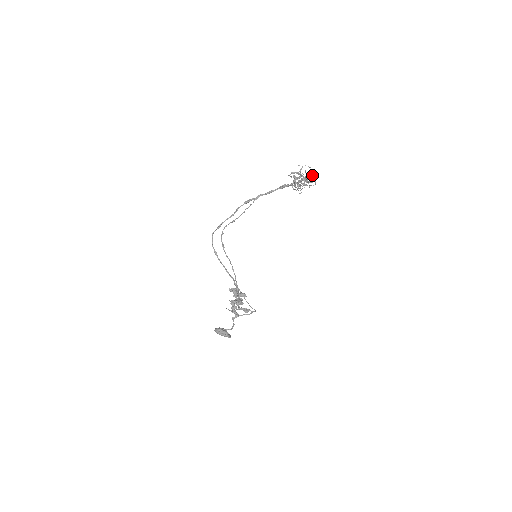
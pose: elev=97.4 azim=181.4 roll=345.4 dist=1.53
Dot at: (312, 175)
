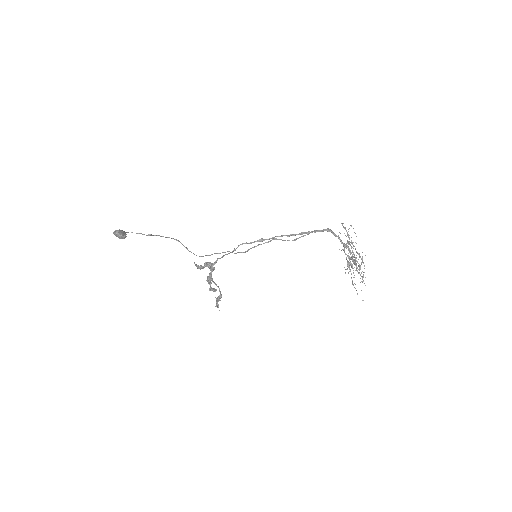
Dot at: occluded
